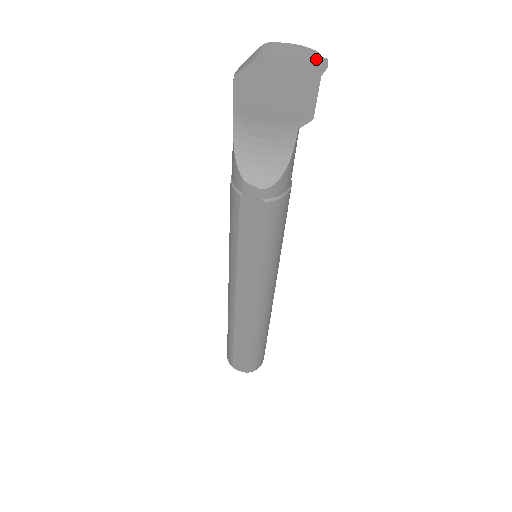
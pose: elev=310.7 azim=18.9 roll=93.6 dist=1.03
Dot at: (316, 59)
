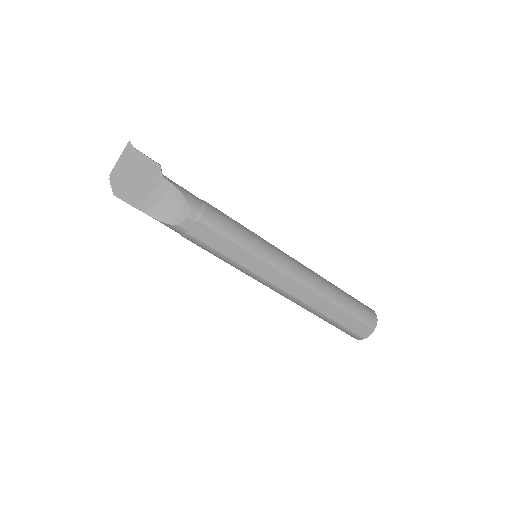
Dot at: (125, 147)
